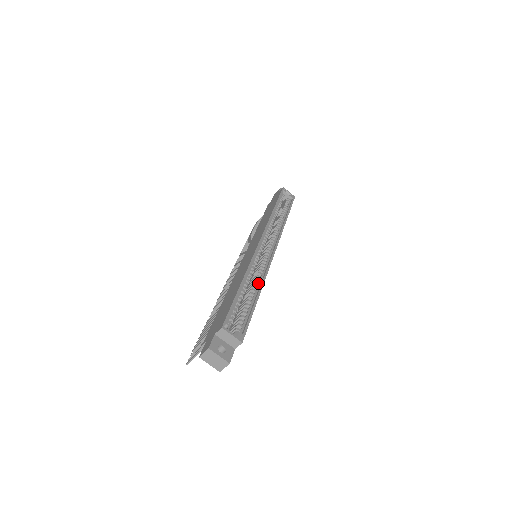
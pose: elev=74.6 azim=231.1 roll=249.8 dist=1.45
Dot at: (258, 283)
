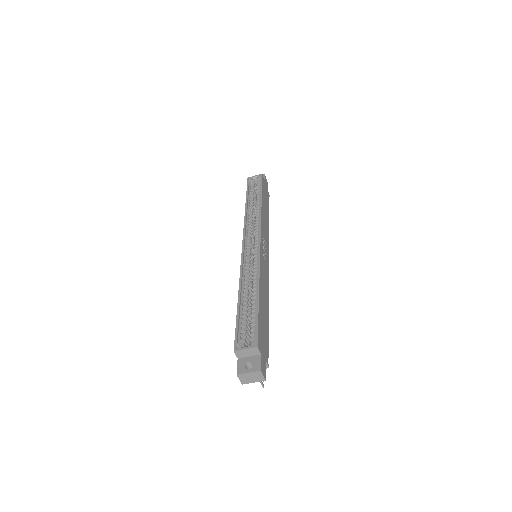
Dot at: (255, 282)
